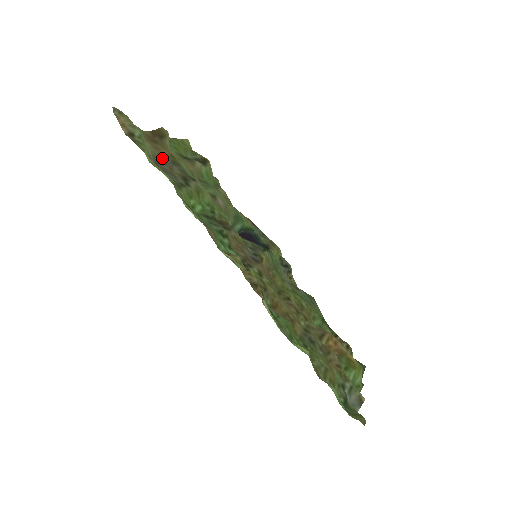
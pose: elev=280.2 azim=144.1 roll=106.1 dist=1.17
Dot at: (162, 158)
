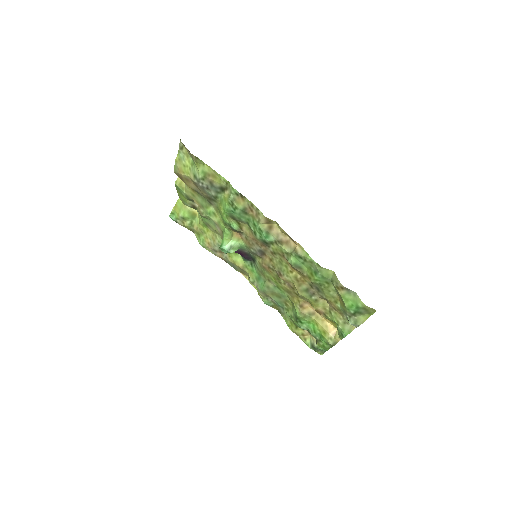
Dot at: (194, 184)
